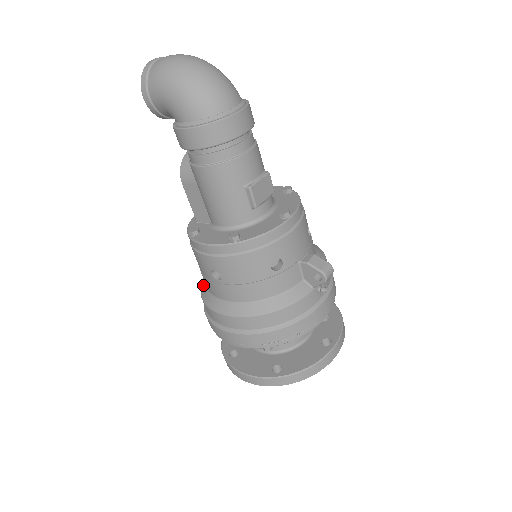
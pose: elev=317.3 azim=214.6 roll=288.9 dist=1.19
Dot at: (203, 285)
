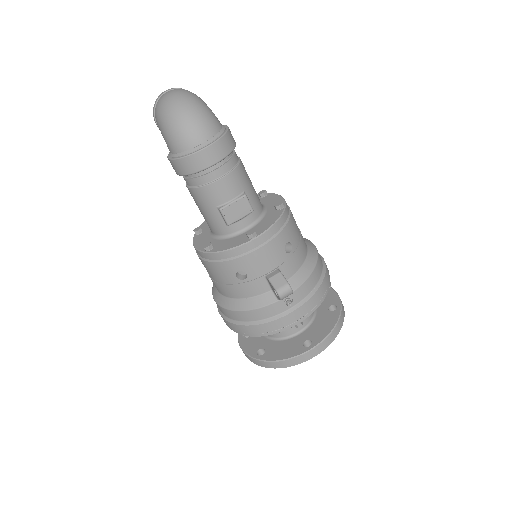
Dot at: occluded
